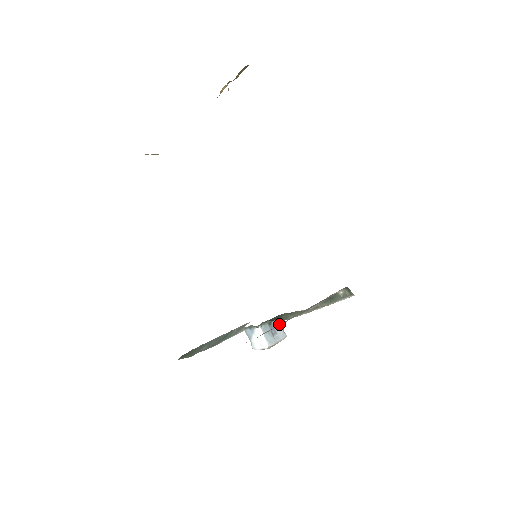
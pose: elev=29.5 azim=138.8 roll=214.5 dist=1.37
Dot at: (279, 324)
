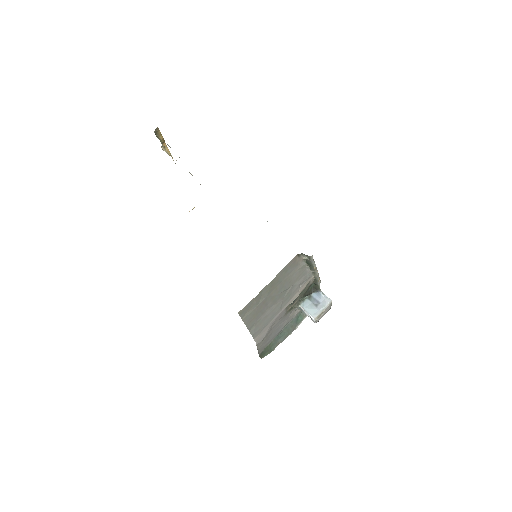
Dot at: (318, 294)
